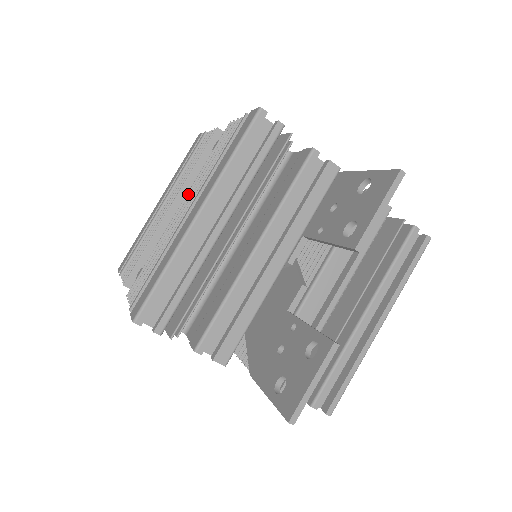
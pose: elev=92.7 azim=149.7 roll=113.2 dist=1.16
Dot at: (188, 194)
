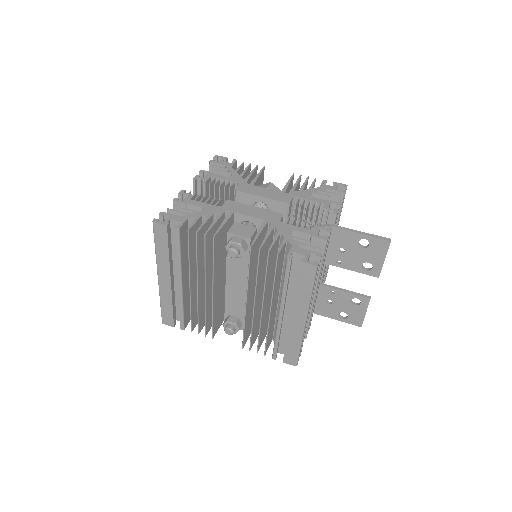
Dot at: (247, 294)
